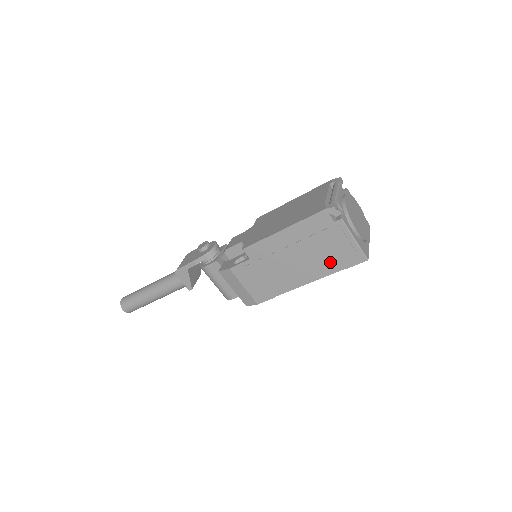
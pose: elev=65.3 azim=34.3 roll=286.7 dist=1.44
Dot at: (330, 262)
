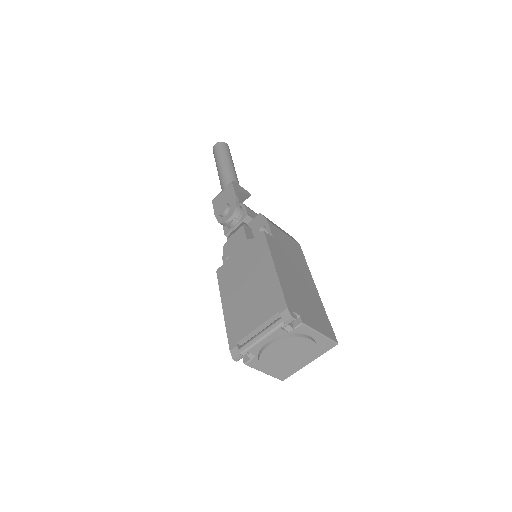
Dot at: occluded
